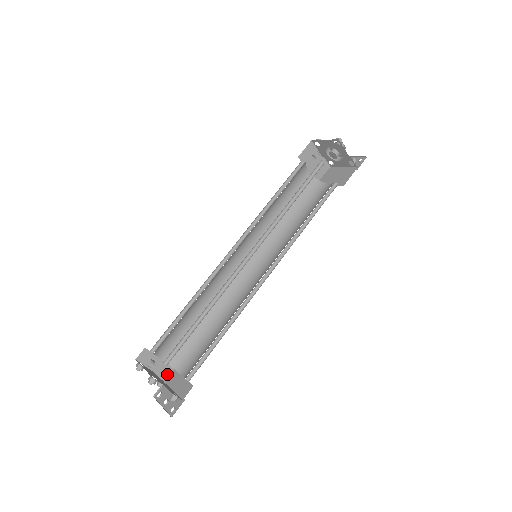
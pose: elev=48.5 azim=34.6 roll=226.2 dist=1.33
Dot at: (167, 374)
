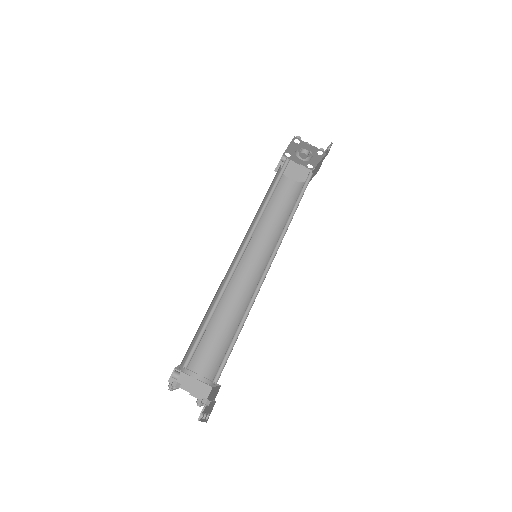
Dot at: (206, 394)
